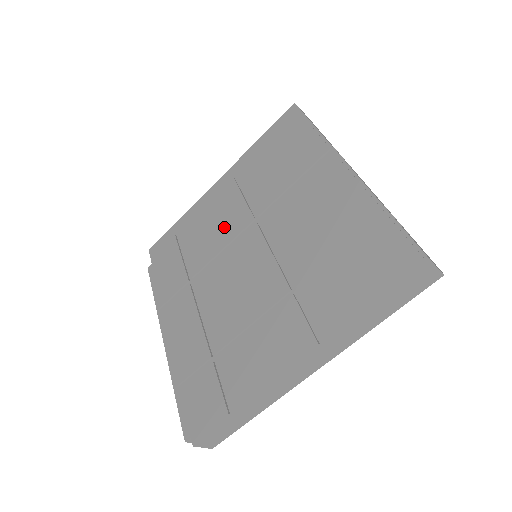
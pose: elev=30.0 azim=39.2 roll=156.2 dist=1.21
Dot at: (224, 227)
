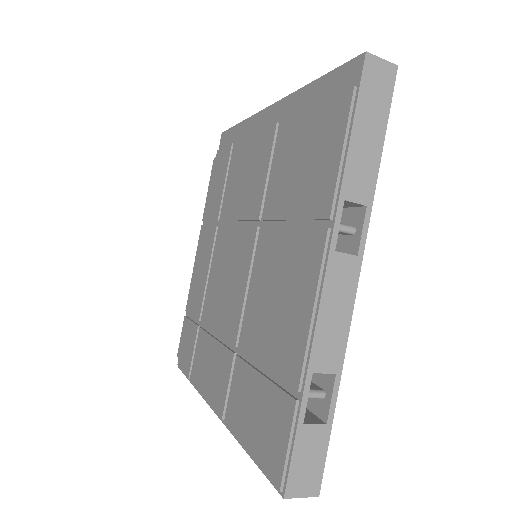
Dot at: (246, 193)
